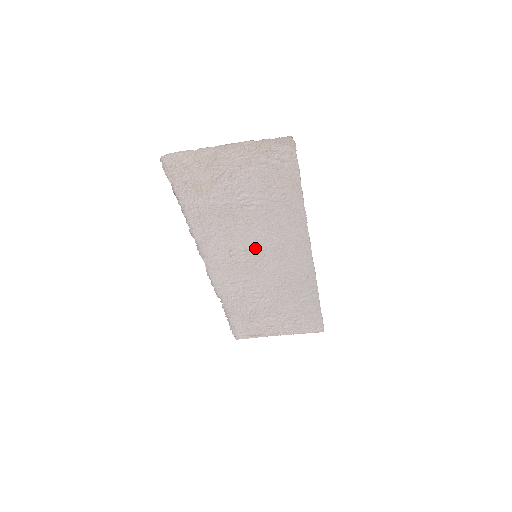
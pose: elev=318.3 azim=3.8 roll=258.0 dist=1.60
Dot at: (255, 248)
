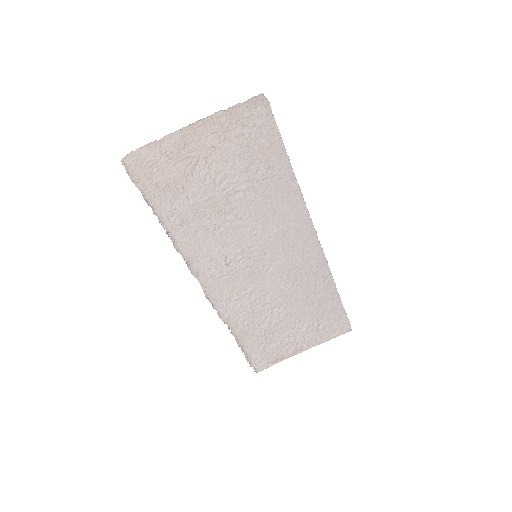
Dot at: (253, 246)
